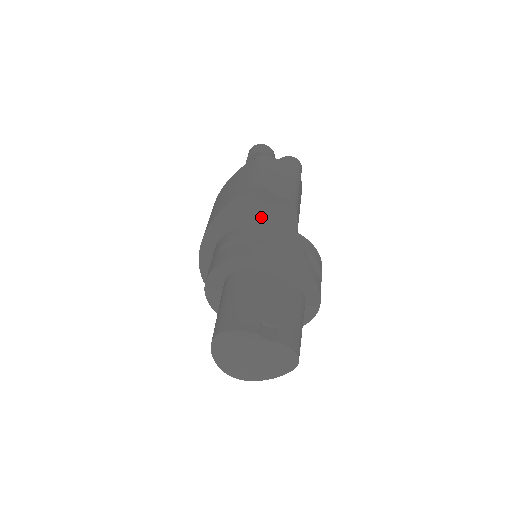
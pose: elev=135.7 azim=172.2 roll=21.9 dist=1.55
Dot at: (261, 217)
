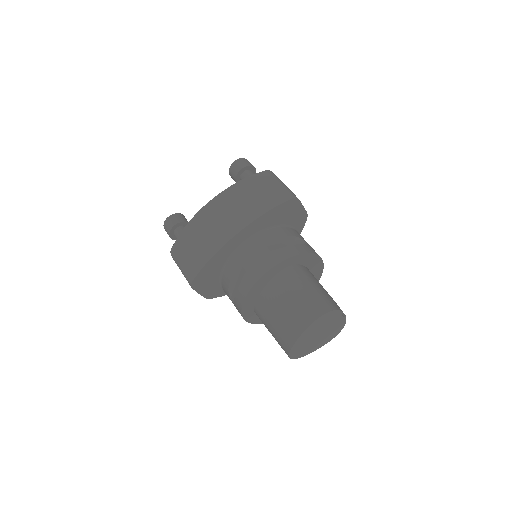
Dot at: (288, 223)
